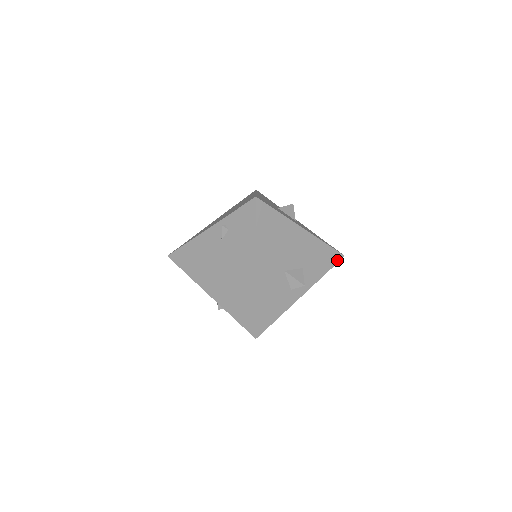
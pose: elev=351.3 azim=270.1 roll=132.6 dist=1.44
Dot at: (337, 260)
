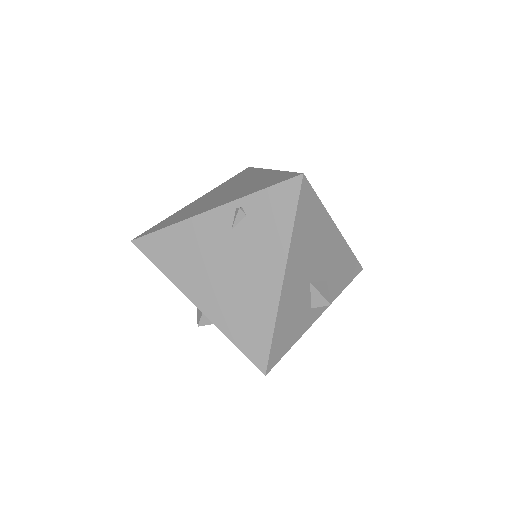
Dot at: (356, 273)
